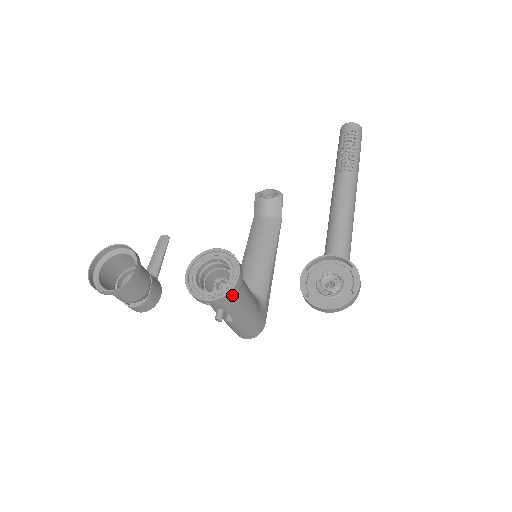
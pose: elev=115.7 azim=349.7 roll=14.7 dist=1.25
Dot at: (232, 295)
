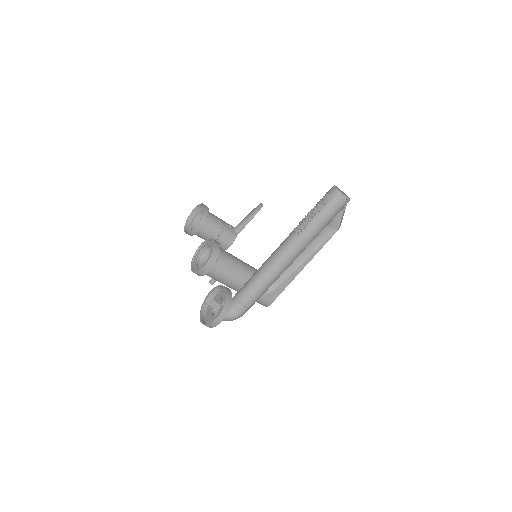
Dot at: (202, 275)
